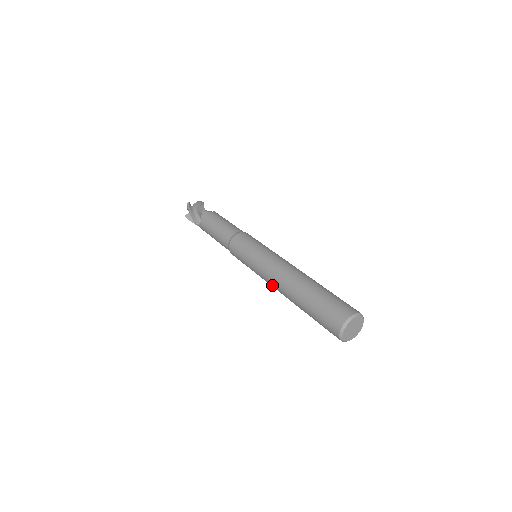
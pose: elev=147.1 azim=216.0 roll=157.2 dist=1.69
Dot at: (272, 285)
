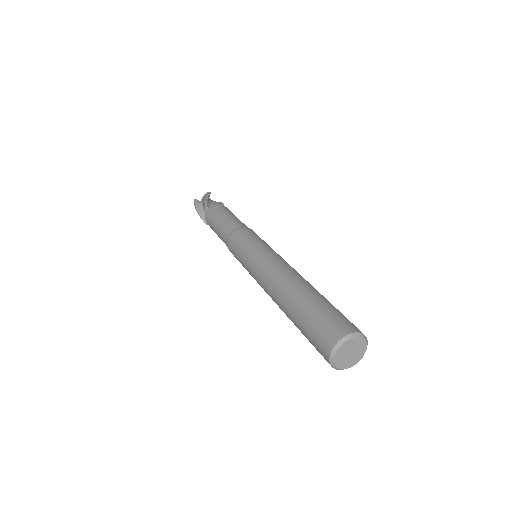
Dot at: (268, 274)
